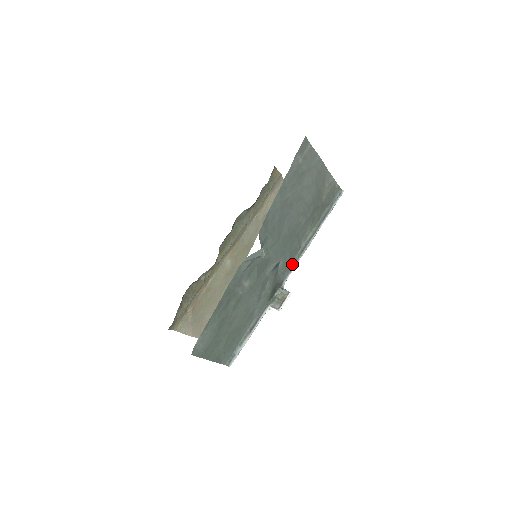
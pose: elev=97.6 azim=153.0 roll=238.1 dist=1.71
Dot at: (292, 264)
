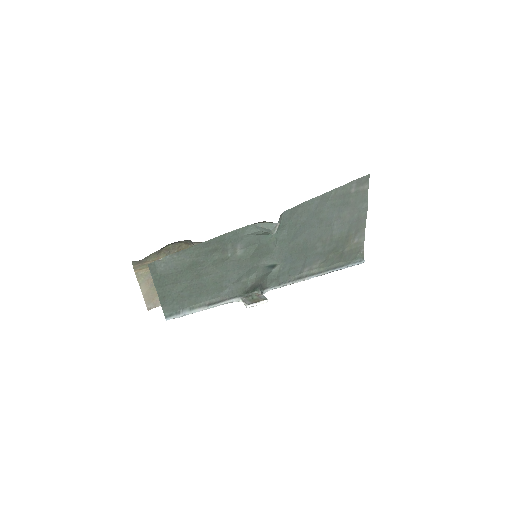
Dot at: (284, 281)
